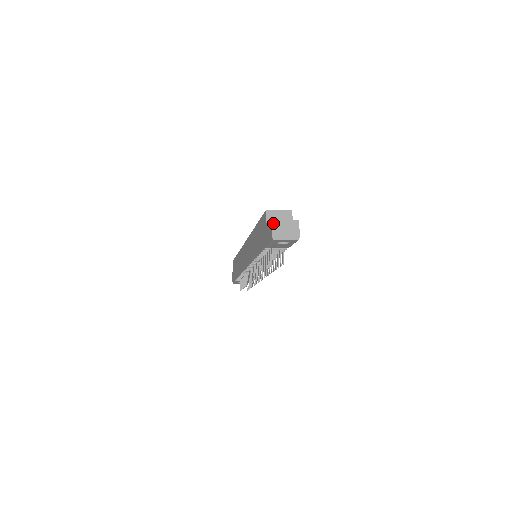
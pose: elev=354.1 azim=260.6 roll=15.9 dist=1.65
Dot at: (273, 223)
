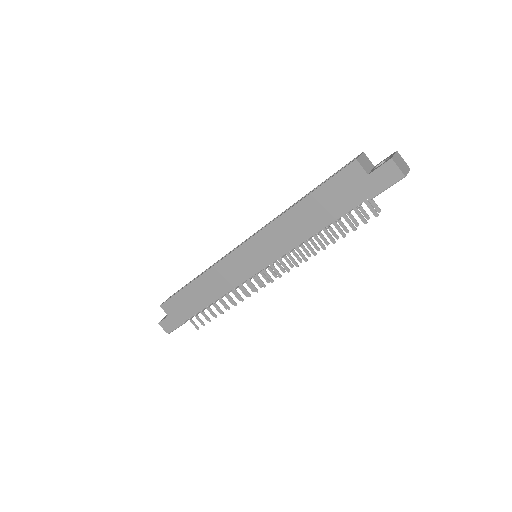
Dot at: (394, 160)
